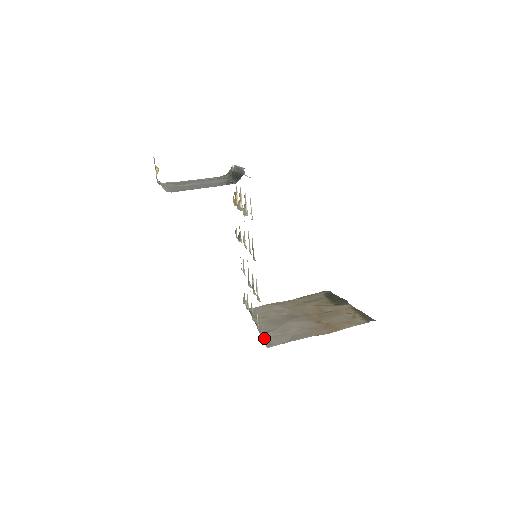
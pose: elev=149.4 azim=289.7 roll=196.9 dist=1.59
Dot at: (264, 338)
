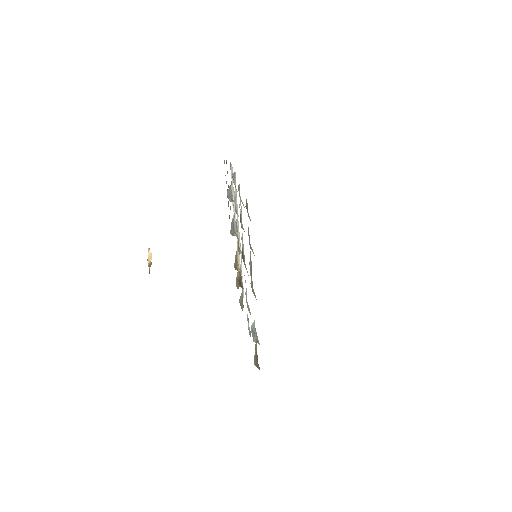
Dot at: occluded
